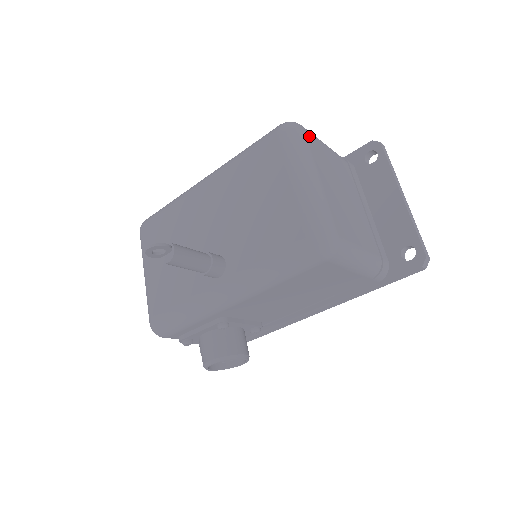
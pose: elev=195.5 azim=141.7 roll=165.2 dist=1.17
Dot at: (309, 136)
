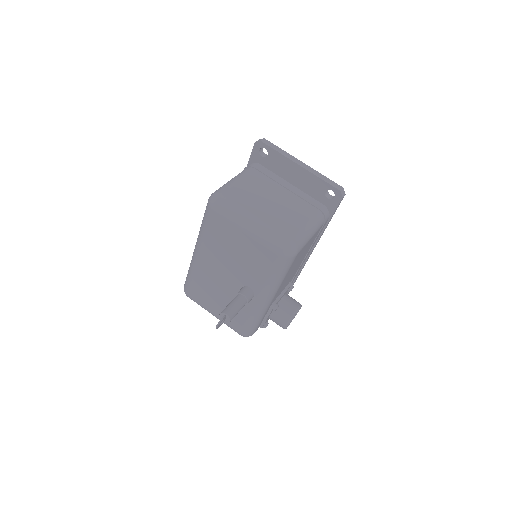
Dot at: (227, 194)
